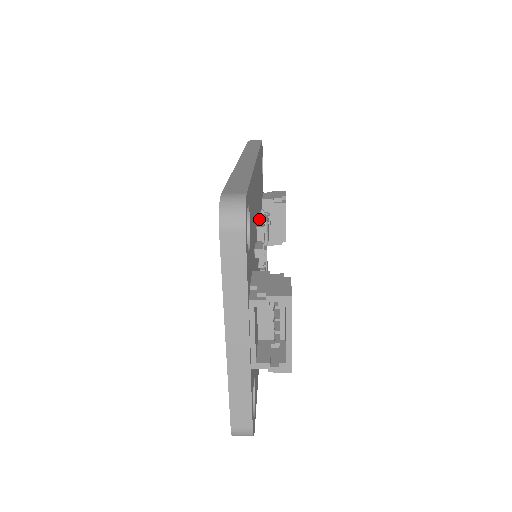
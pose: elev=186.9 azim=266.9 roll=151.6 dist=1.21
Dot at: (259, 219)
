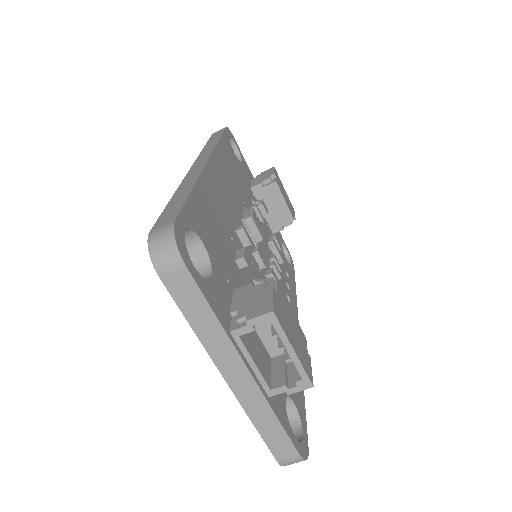
Dot at: (242, 218)
